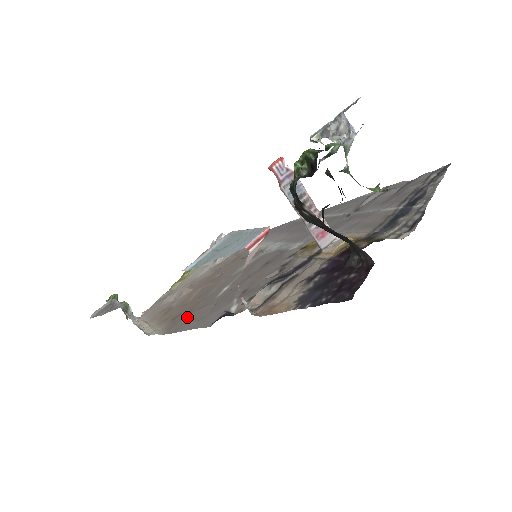
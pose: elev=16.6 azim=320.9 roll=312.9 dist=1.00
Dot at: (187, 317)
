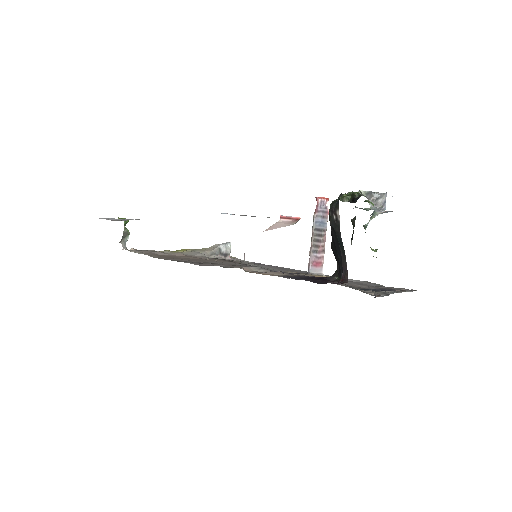
Dot at: (179, 259)
